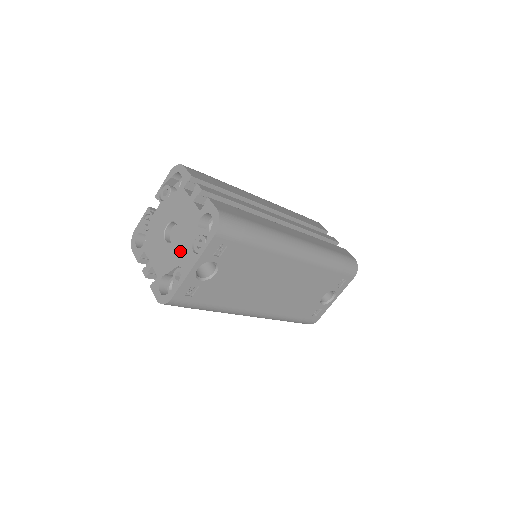
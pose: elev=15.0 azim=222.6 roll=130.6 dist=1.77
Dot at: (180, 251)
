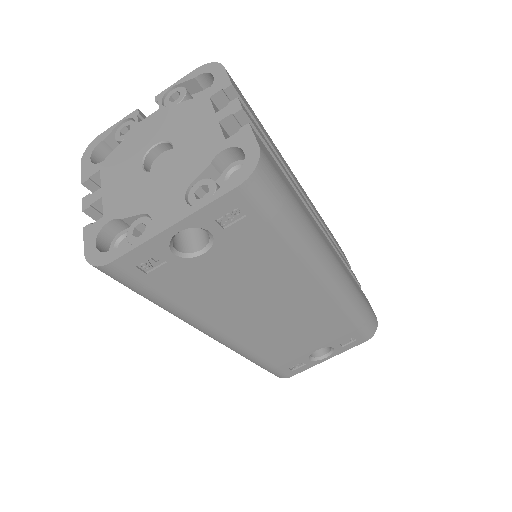
Dot at: (161, 191)
